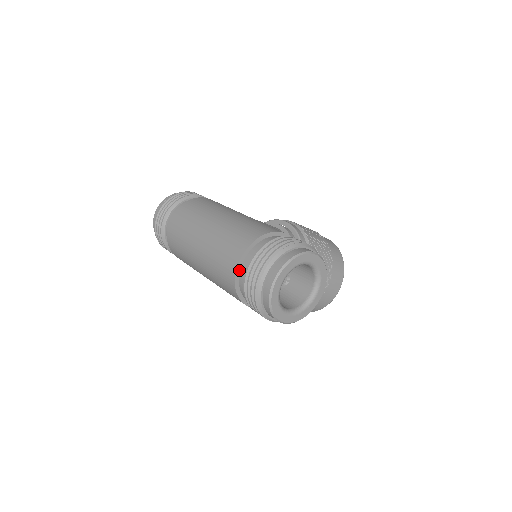
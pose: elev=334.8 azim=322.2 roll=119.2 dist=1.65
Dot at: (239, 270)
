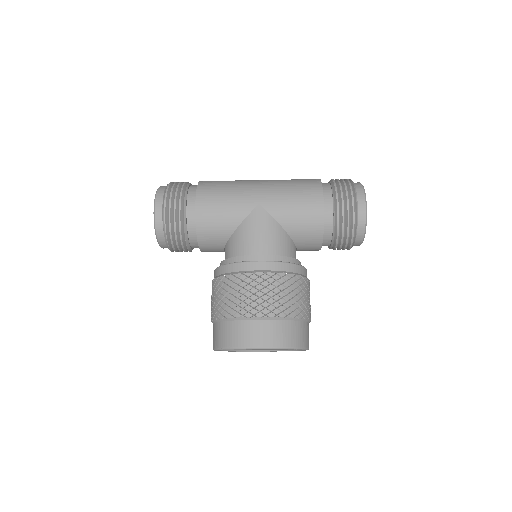
Dot at: occluded
